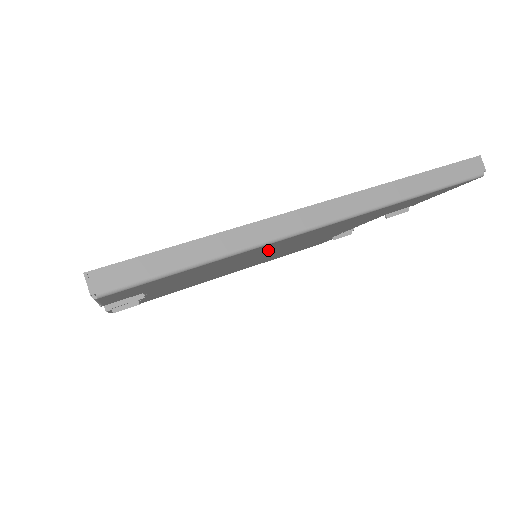
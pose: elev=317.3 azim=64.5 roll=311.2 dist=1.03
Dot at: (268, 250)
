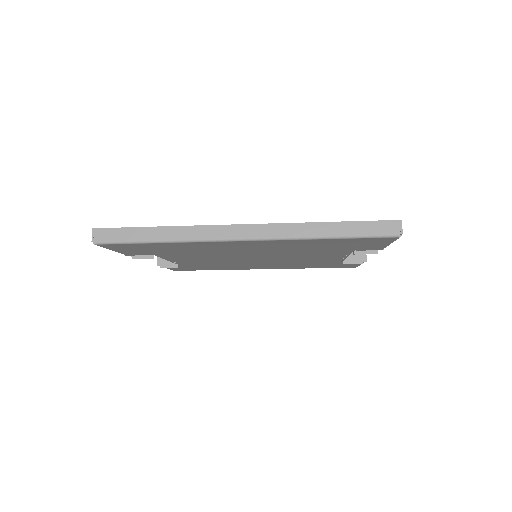
Dot at: (233, 250)
